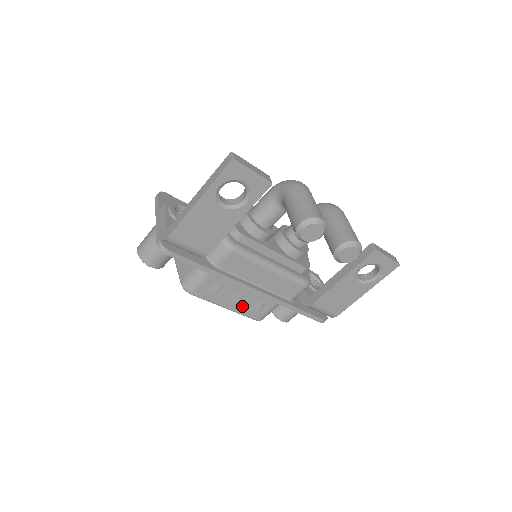
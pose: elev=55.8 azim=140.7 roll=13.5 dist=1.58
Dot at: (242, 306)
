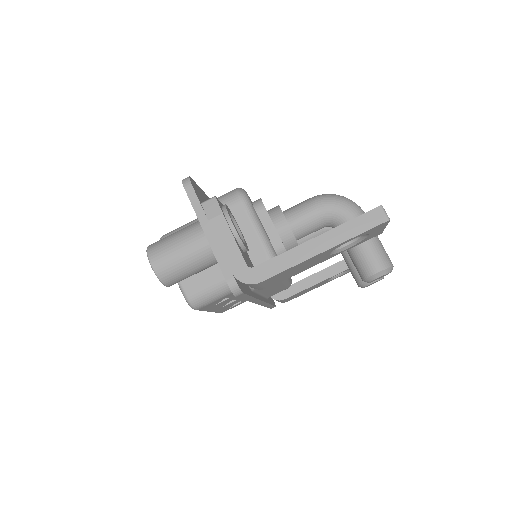
Dot at: (224, 307)
